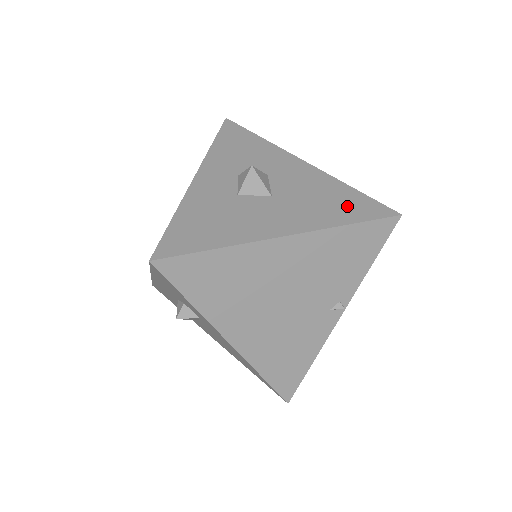
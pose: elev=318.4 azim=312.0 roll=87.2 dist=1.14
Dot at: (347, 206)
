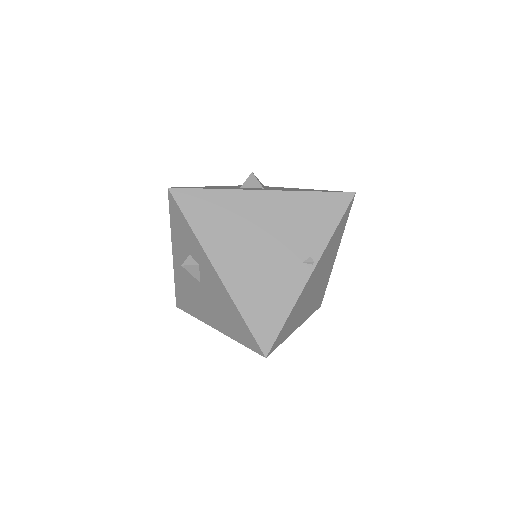
Dot at: (316, 190)
